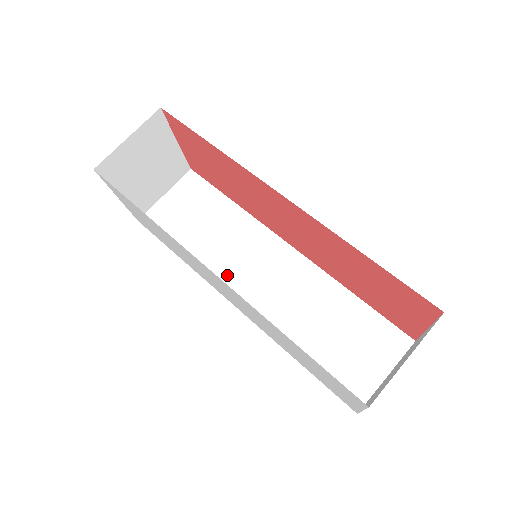
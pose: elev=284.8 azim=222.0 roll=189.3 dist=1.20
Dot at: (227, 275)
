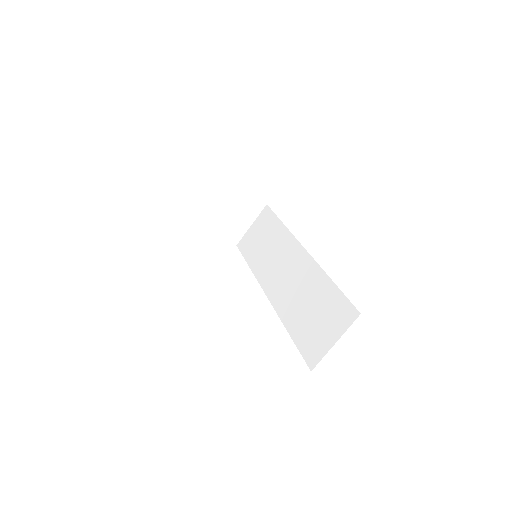
Dot at: (267, 275)
